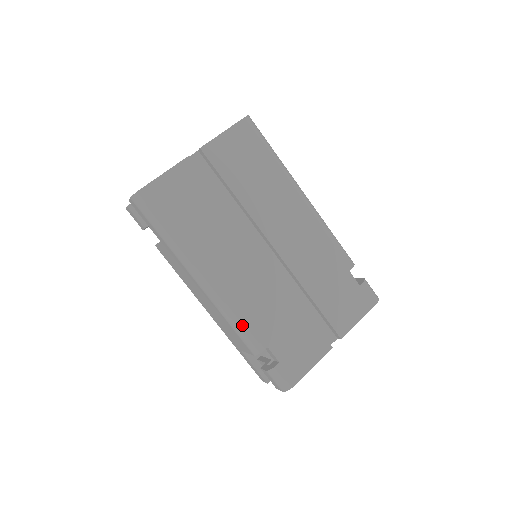
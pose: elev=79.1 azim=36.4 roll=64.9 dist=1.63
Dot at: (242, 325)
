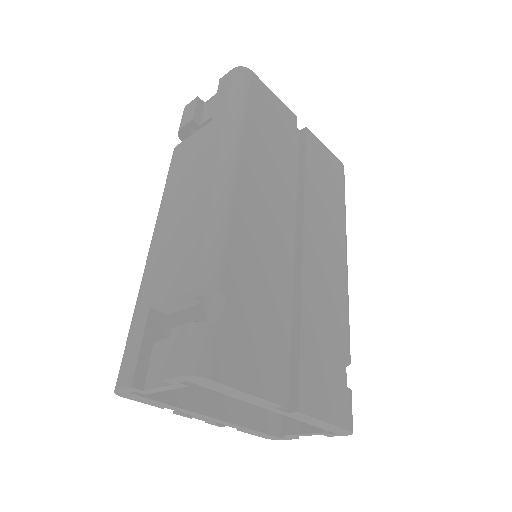
Dot at: (224, 238)
